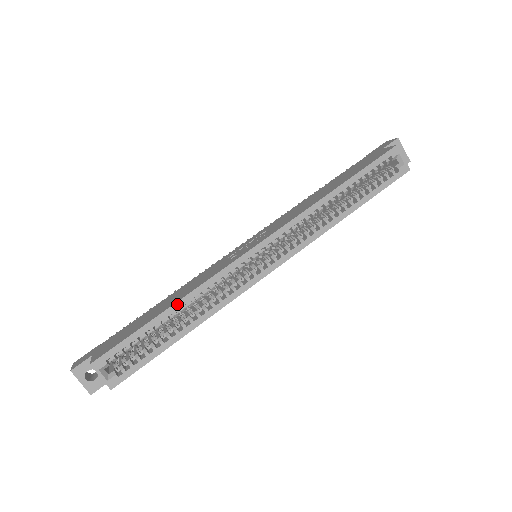
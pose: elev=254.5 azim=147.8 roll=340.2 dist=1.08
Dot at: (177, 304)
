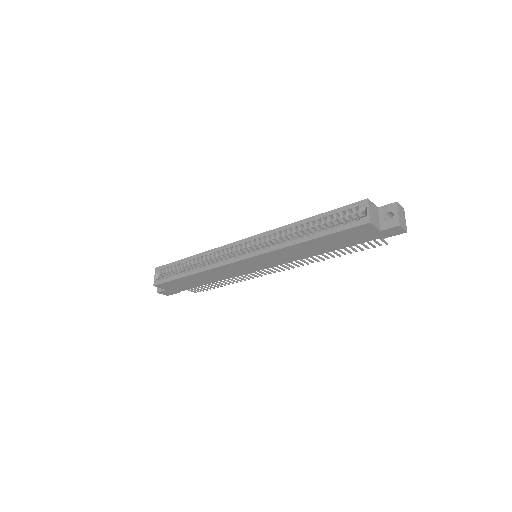
Dot at: (195, 256)
